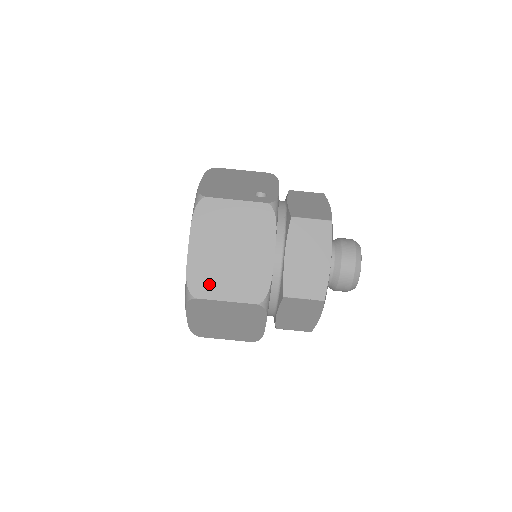
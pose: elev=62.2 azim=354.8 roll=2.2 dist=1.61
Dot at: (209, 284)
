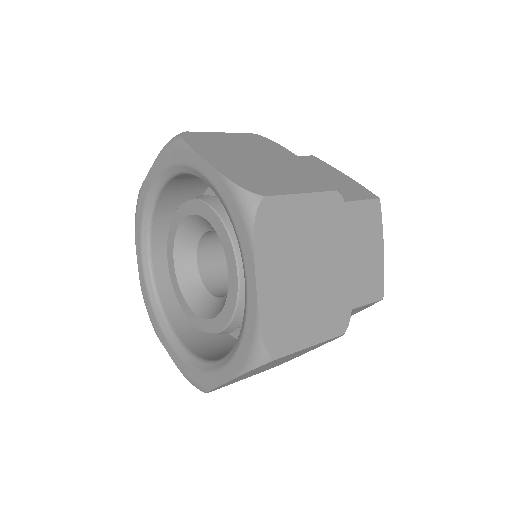
Dot at: (266, 184)
